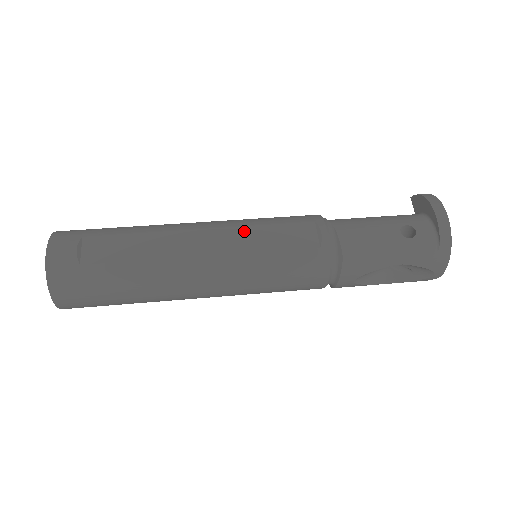
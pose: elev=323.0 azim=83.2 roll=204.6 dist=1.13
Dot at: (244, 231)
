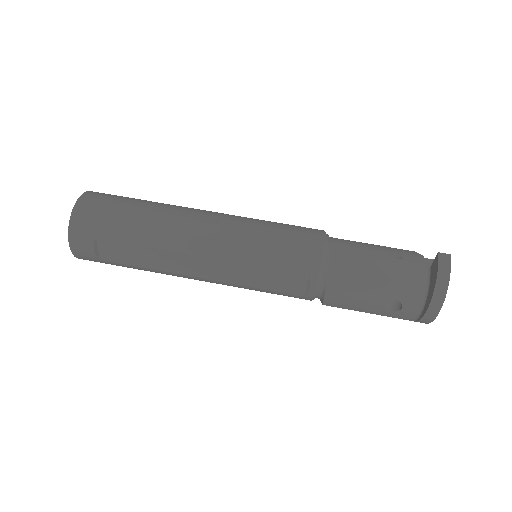
Dot at: (239, 267)
